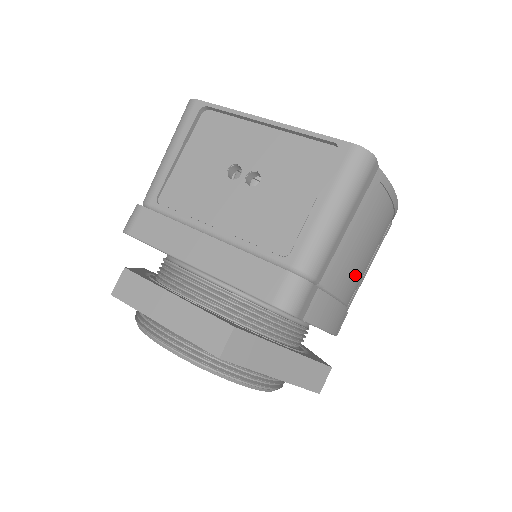
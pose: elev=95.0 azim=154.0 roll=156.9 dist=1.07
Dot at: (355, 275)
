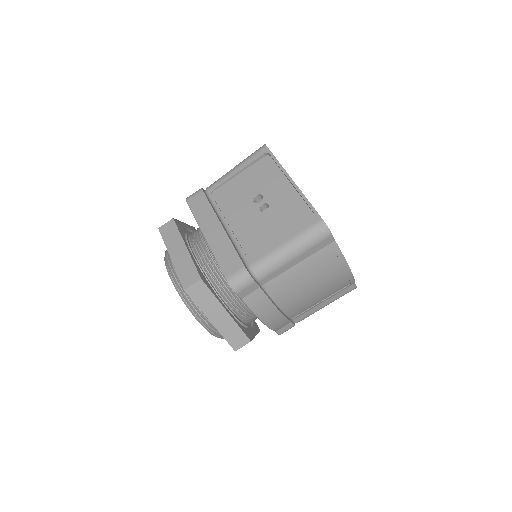
Dot at: (296, 297)
